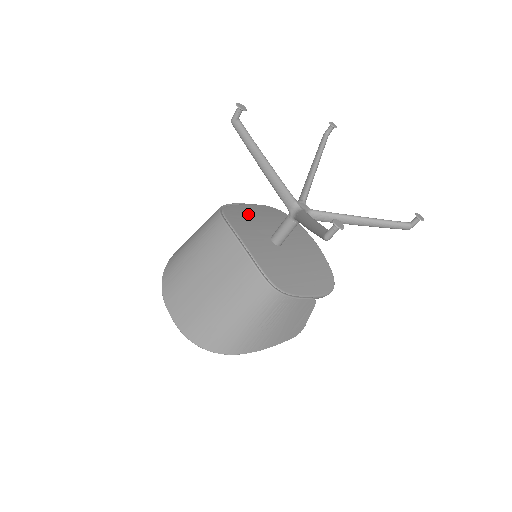
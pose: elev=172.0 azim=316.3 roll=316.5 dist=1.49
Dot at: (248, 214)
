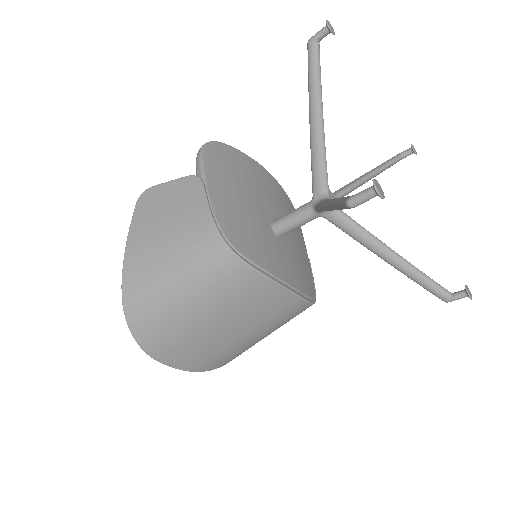
Dot at: (235, 211)
